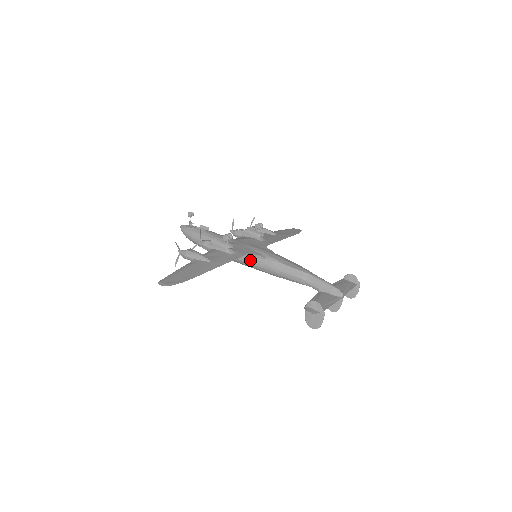
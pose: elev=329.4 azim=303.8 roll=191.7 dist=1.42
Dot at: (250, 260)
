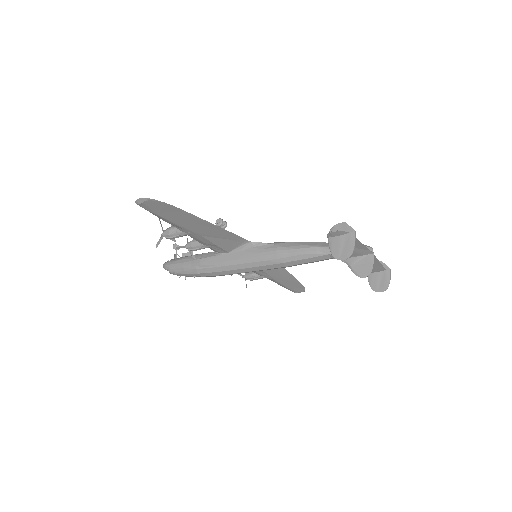
Dot at: (249, 253)
